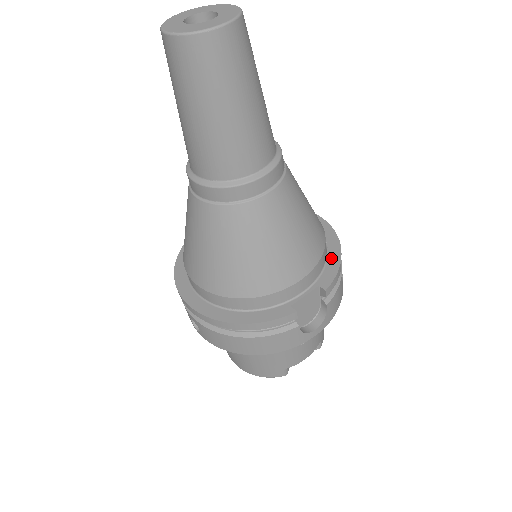
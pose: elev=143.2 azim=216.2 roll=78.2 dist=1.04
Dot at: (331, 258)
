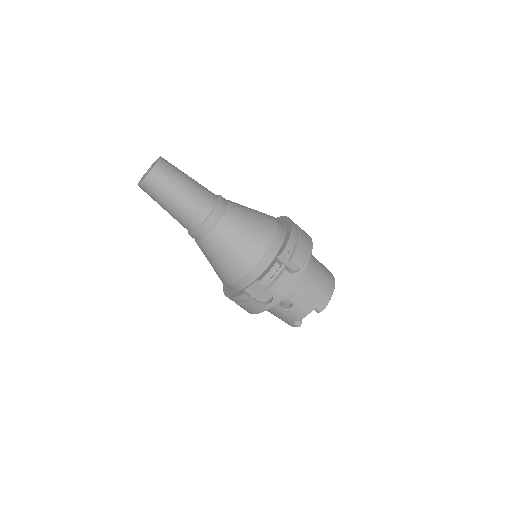
Dot at: (274, 260)
